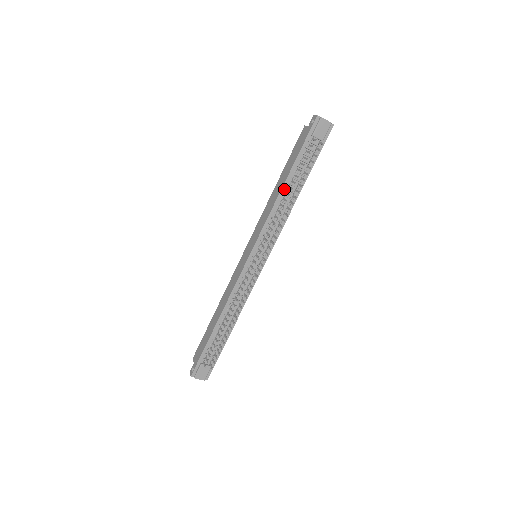
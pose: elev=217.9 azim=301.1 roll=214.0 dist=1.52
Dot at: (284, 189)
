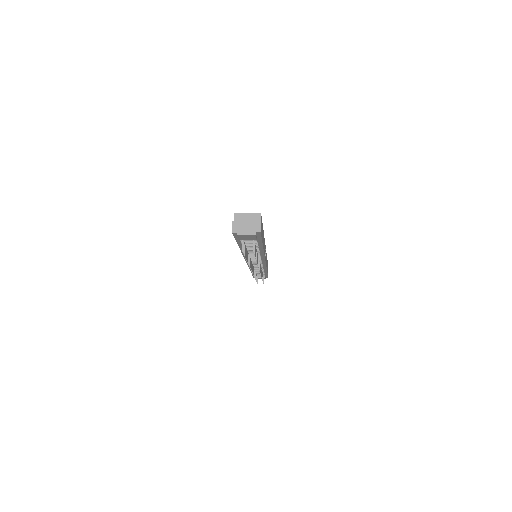
Dot at: occluded
